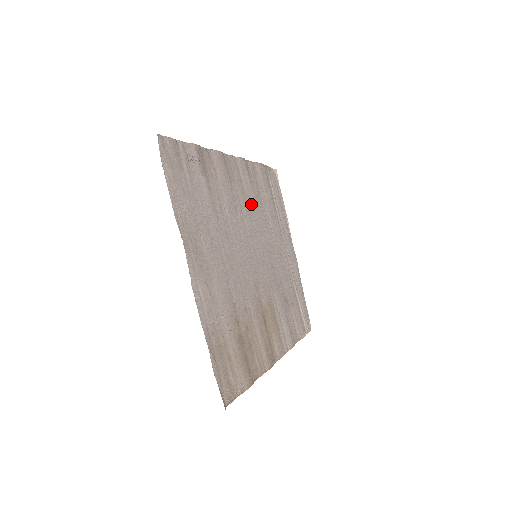
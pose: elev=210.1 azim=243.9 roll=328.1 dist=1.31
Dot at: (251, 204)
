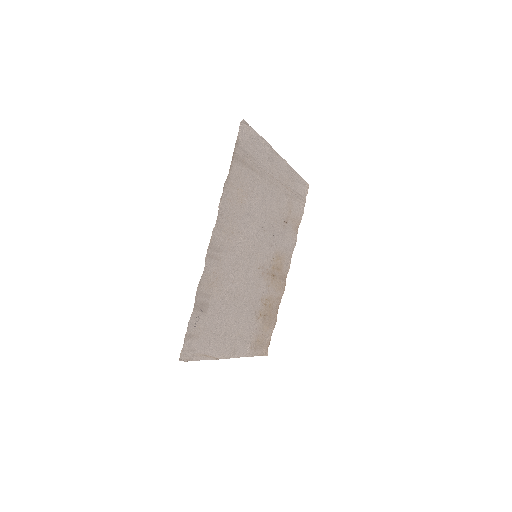
Dot at: (239, 231)
